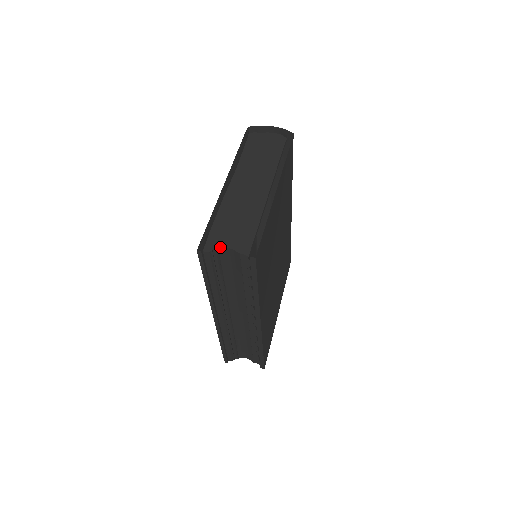
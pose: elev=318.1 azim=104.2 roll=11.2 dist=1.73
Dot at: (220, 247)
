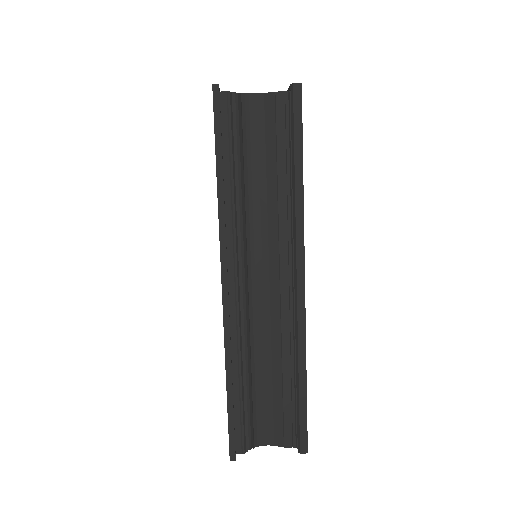
Dot at: (243, 93)
